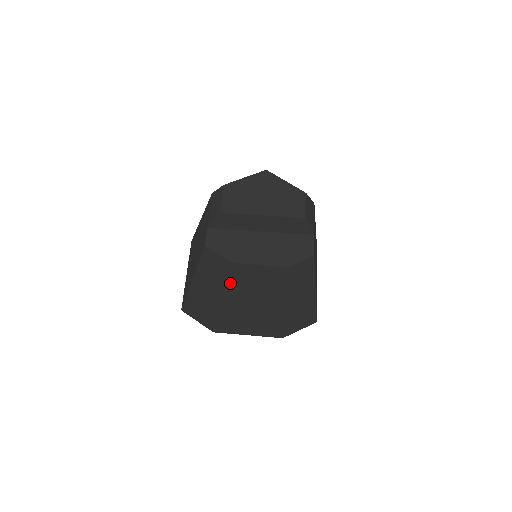
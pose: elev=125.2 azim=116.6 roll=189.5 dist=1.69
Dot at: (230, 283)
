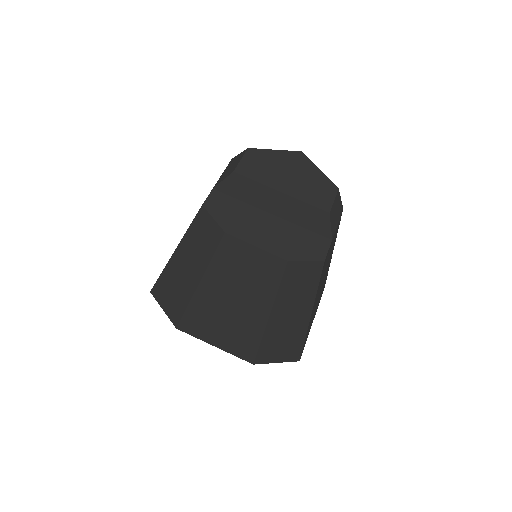
Dot at: (215, 263)
